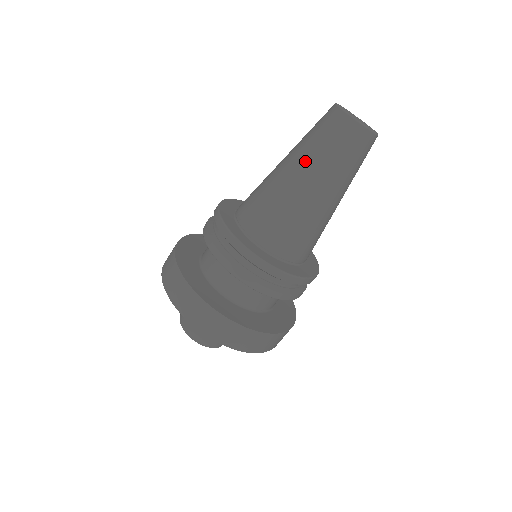
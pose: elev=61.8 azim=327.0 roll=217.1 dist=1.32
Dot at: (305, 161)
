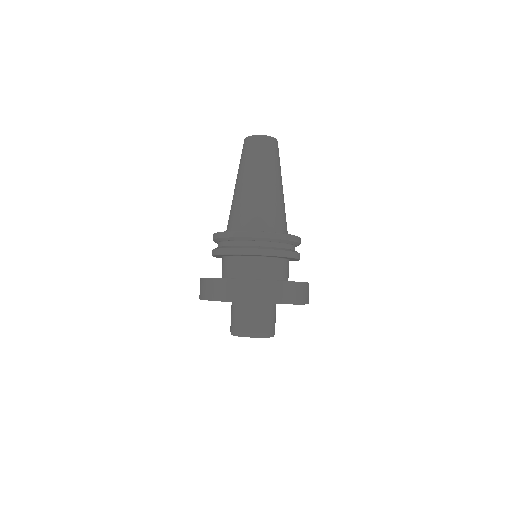
Dot at: (237, 175)
